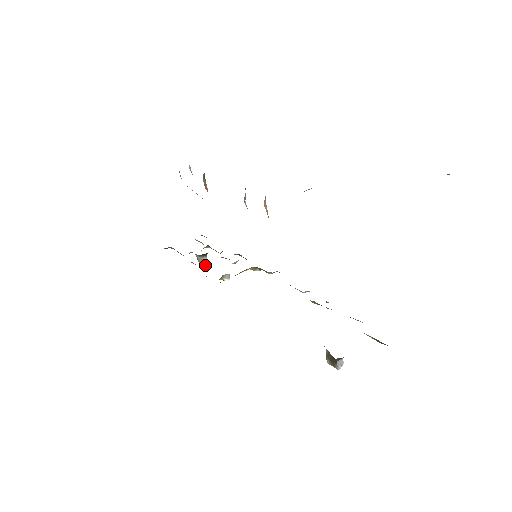
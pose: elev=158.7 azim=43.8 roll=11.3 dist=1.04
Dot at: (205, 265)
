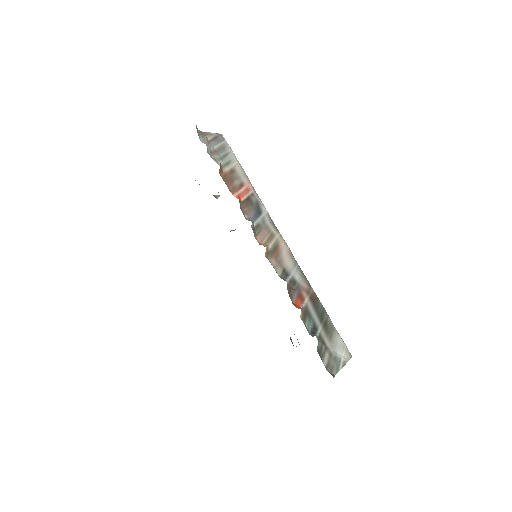
Dot at: (217, 198)
